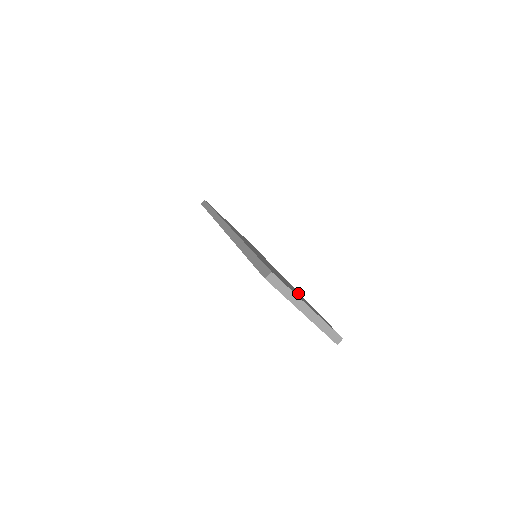
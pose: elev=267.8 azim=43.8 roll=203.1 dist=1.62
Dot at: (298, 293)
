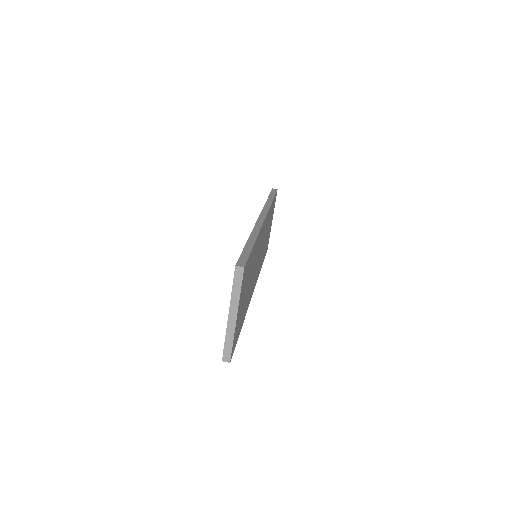
Dot at: occluded
